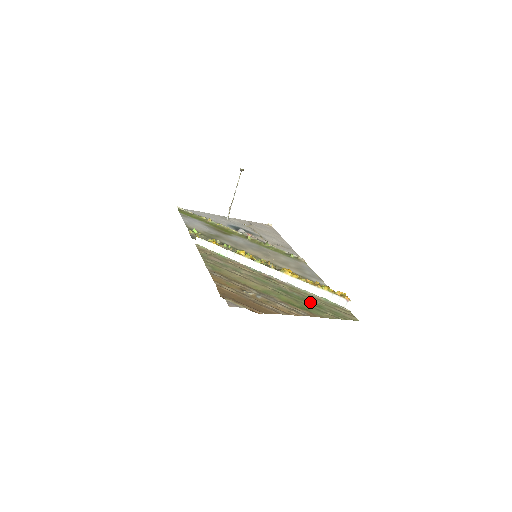
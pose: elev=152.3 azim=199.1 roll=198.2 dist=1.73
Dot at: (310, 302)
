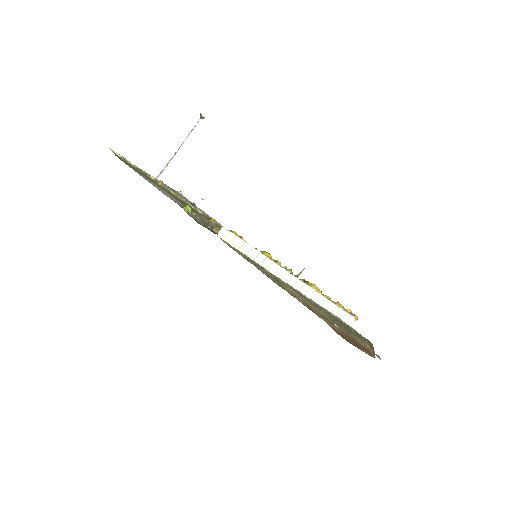
Dot at: (346, 326)
